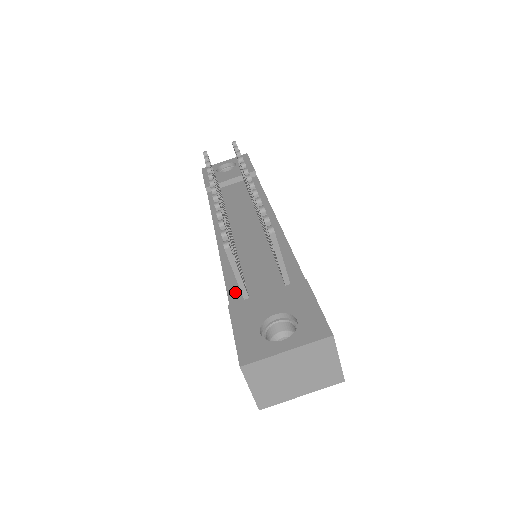
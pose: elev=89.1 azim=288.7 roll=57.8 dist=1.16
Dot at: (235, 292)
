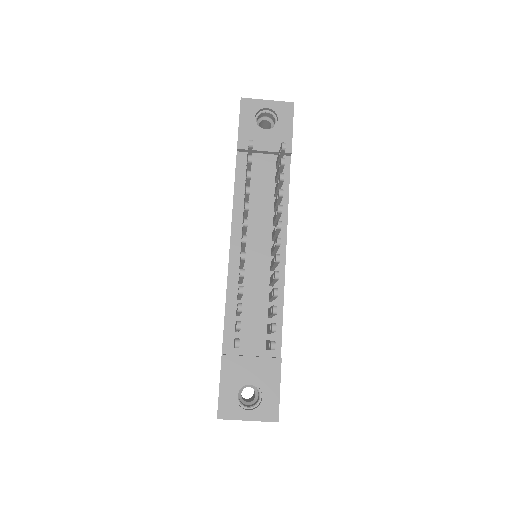
Dot at: (230, 334)
